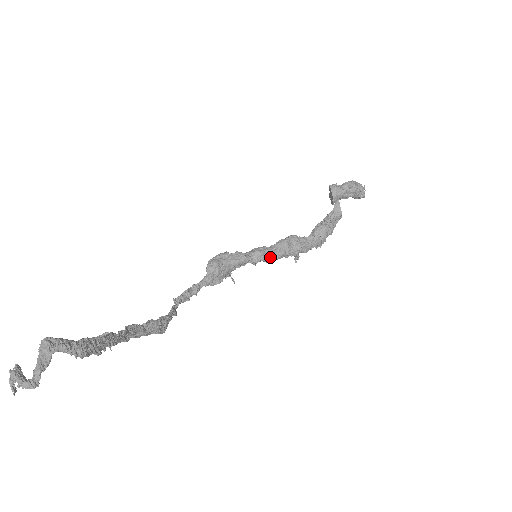
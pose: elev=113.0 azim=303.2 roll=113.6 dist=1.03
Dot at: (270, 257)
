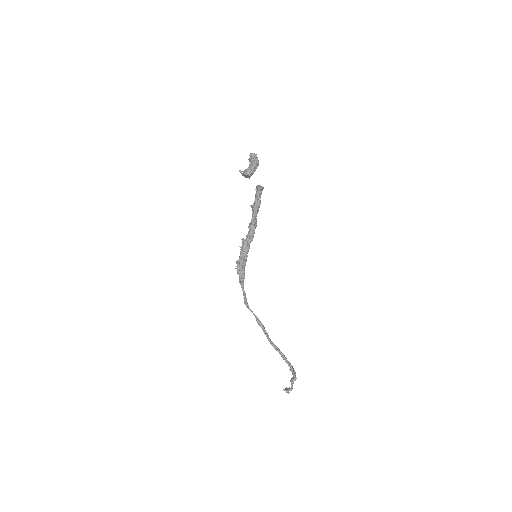
Dot at: (249, 243)
